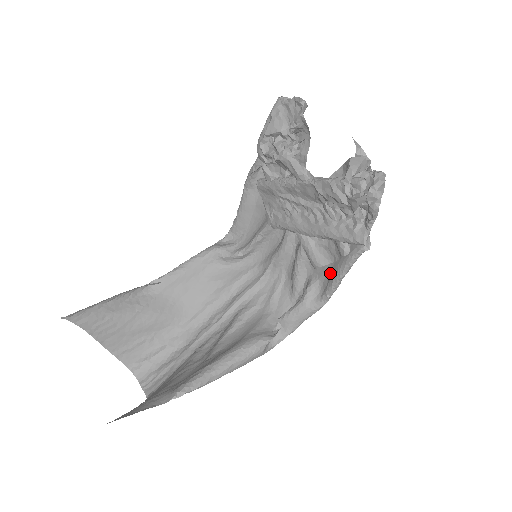
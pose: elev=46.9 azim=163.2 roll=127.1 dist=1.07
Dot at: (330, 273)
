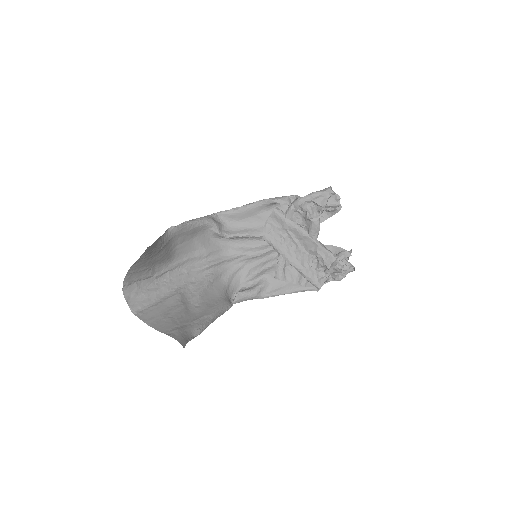
Dot at: (283, 286)
